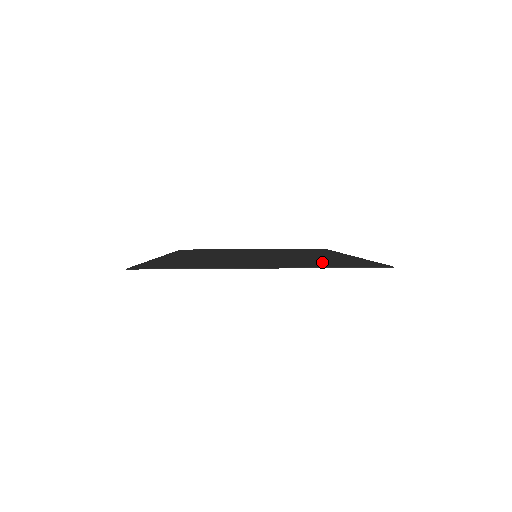
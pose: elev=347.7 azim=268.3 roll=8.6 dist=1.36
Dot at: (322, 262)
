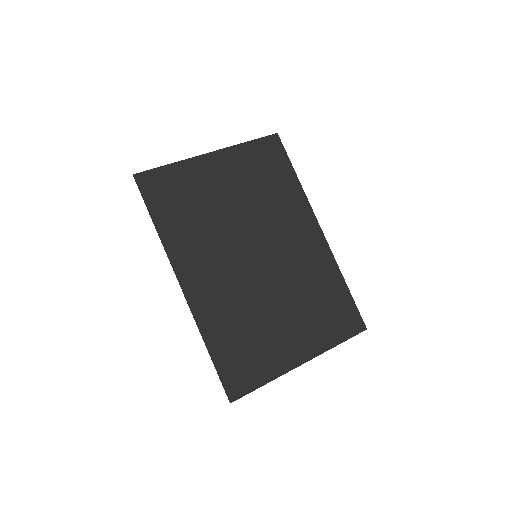
Dot at: (324, 311)
